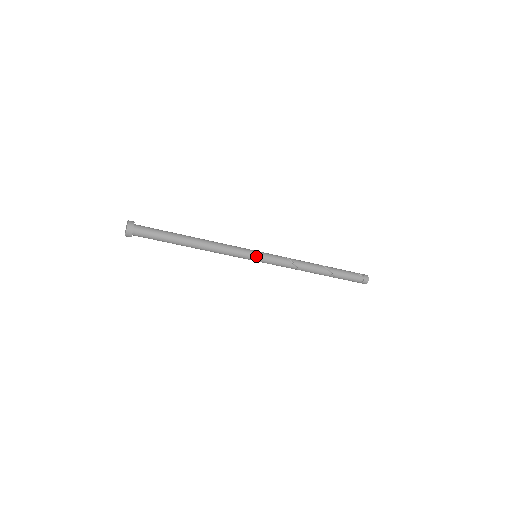
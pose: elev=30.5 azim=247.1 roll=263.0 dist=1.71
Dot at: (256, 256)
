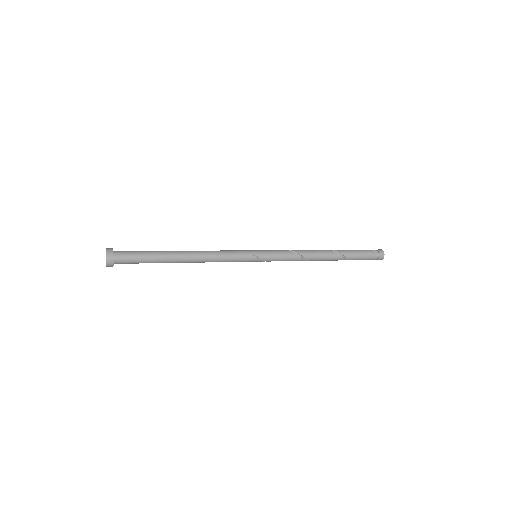
Dot at: (256, 256)
